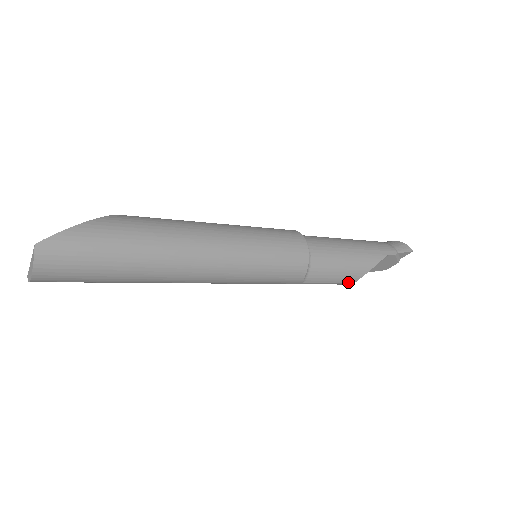
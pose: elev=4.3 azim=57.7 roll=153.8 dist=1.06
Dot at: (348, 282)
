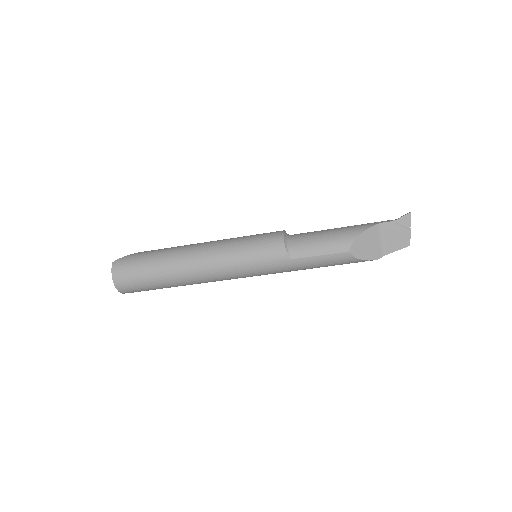
Dot at: (341, 251)
